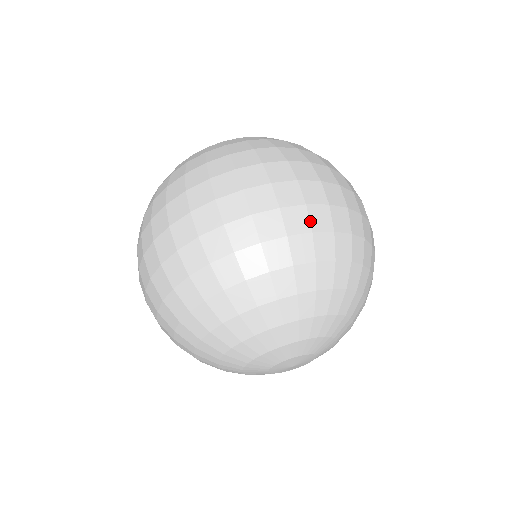
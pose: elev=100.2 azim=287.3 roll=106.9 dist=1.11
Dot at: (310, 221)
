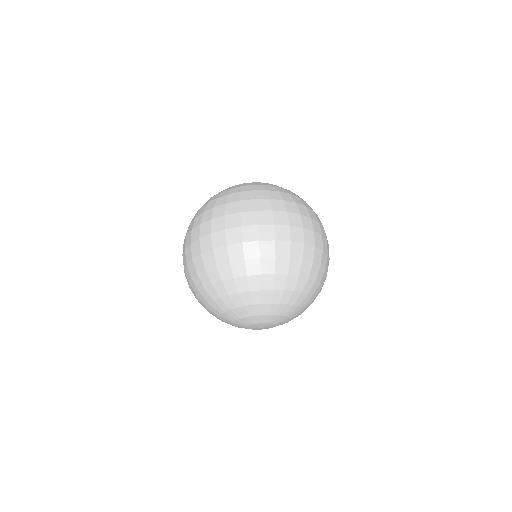
Dot at: (290, 251)
